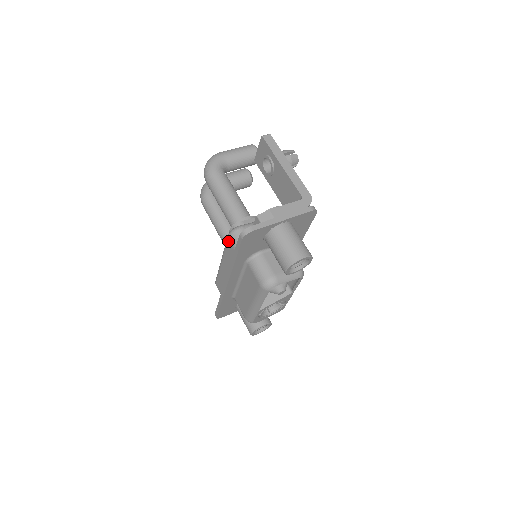
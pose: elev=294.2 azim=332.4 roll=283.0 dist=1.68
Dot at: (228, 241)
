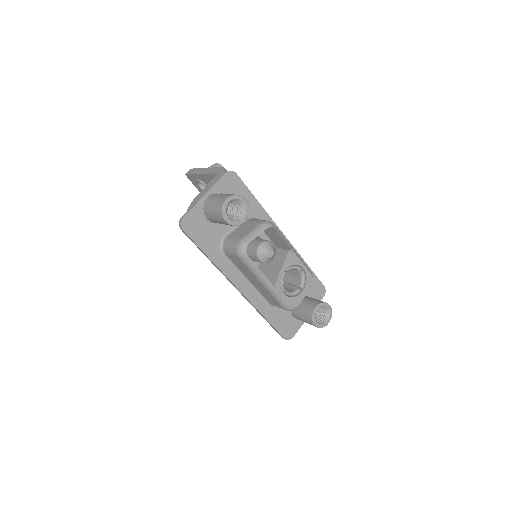
Dot at: occluded
